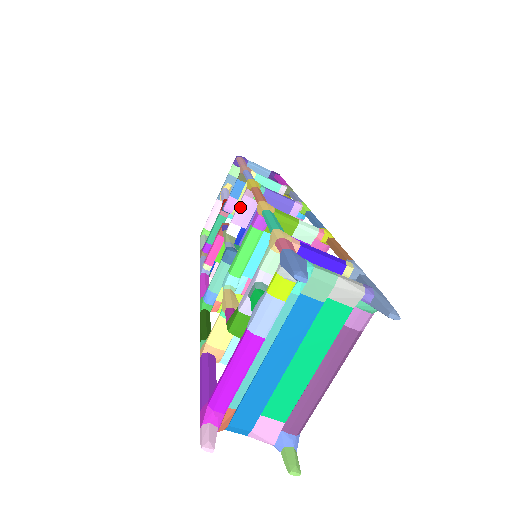
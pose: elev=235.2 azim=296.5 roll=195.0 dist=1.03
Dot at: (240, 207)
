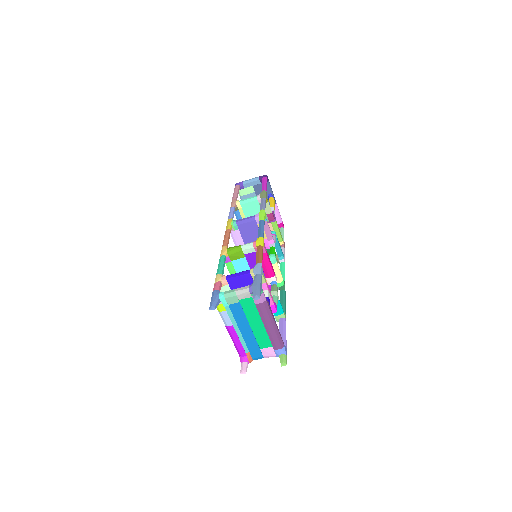
Dot at: (233, 238)
